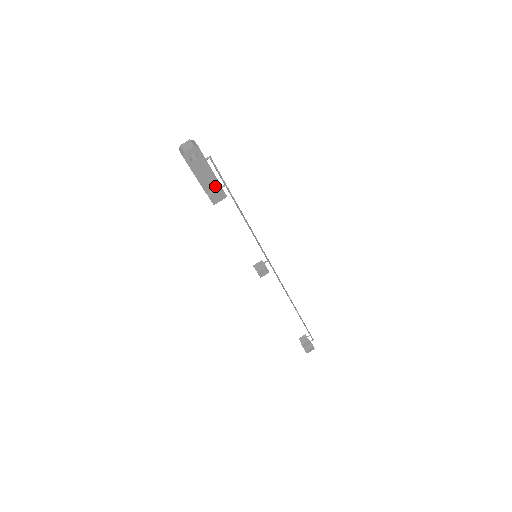
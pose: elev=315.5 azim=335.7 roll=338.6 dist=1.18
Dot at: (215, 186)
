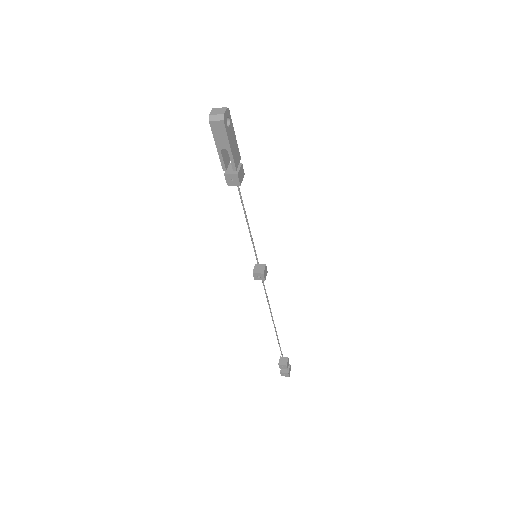
Dot at: (239, 160)
